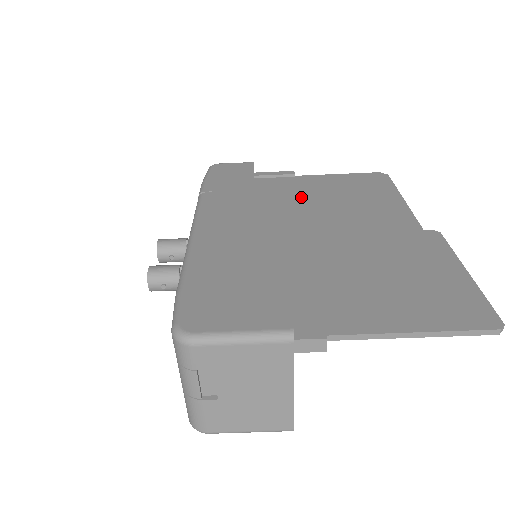
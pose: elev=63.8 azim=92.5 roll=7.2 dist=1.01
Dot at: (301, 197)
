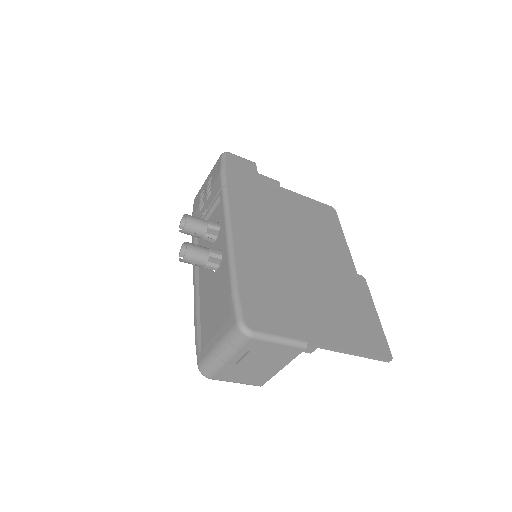
Dot at: (286, 213)
